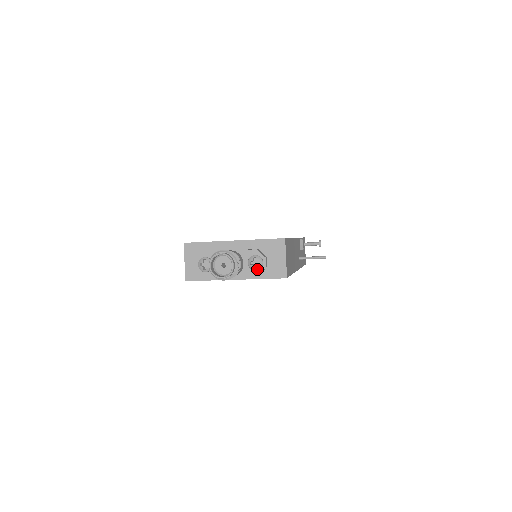
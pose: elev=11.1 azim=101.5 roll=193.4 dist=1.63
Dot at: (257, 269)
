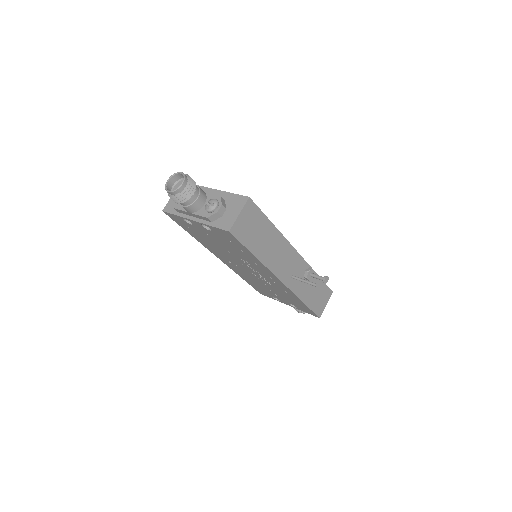
Dot at: (209, 210)
